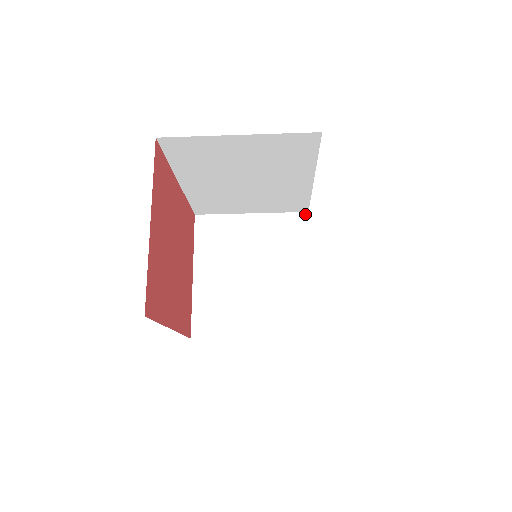
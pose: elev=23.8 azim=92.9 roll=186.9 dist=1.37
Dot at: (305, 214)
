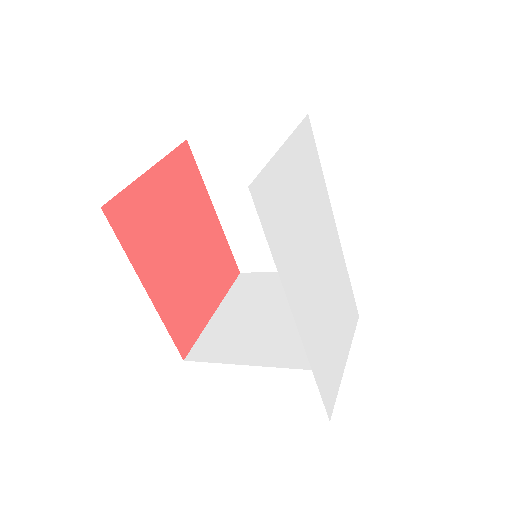
Dot at: occluded
